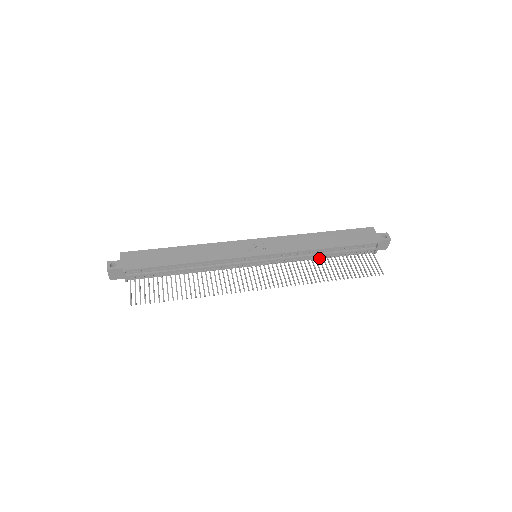
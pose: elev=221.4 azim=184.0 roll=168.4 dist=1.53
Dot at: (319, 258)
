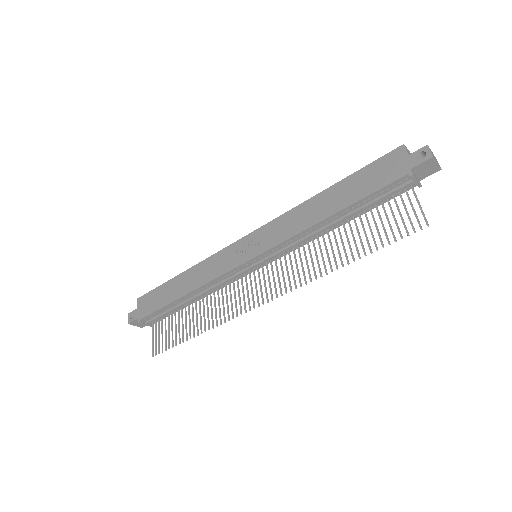
Dot at: (332, 230)
